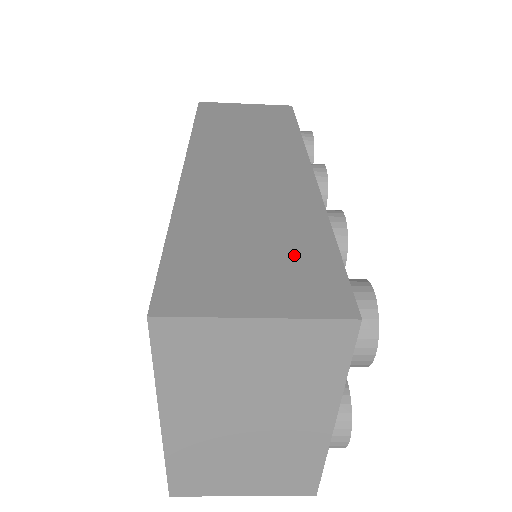
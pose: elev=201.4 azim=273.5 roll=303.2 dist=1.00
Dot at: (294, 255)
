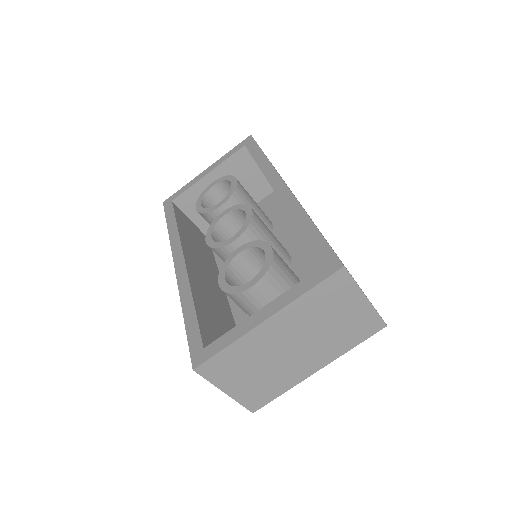
Dot at: occluded
